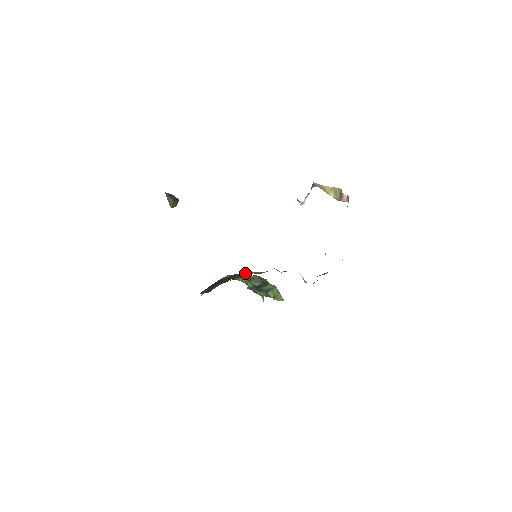
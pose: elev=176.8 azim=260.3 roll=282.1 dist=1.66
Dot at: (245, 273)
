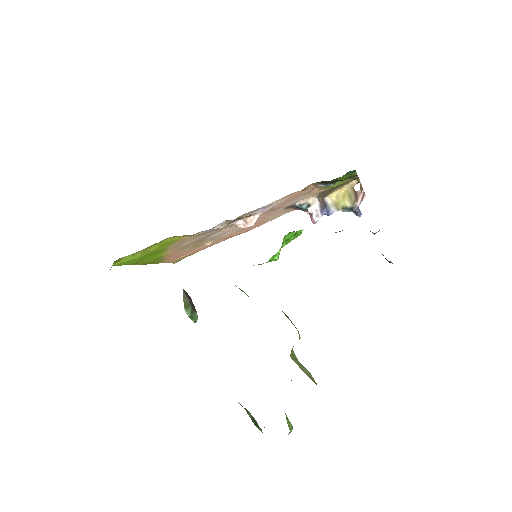
Dot at: occluded
